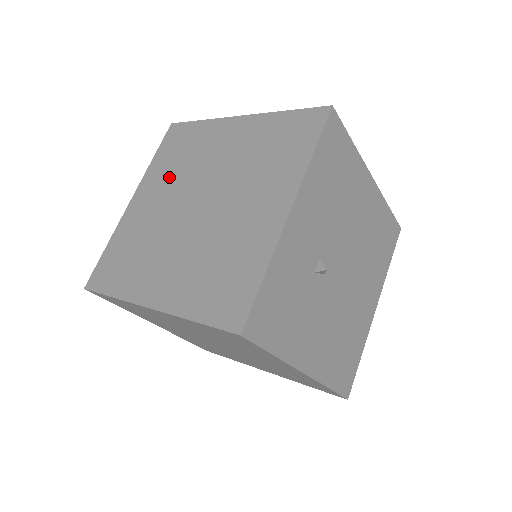
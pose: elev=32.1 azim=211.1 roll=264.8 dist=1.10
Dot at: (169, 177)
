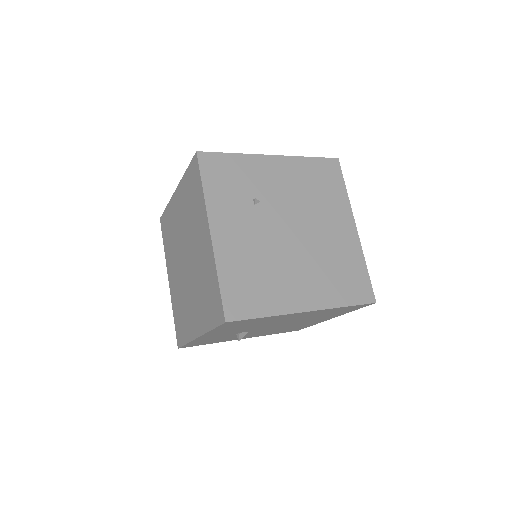
Dot at: (185, 210)
